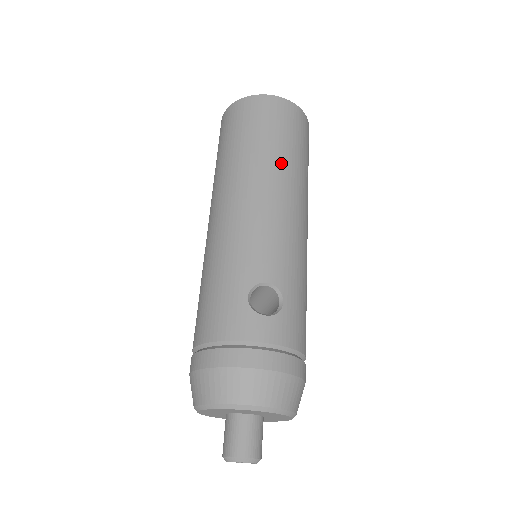
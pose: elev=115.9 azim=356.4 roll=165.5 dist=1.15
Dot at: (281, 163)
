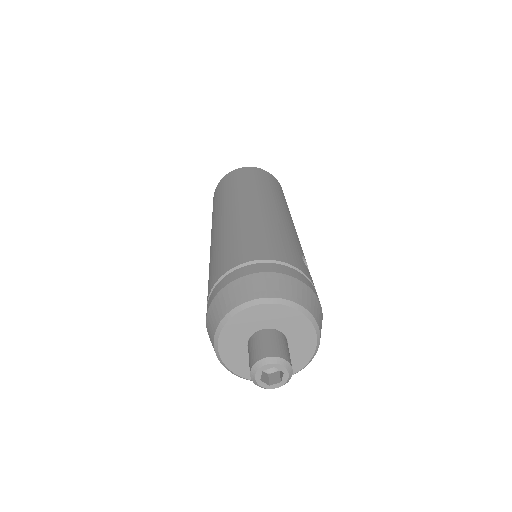
Dot at: occluded
